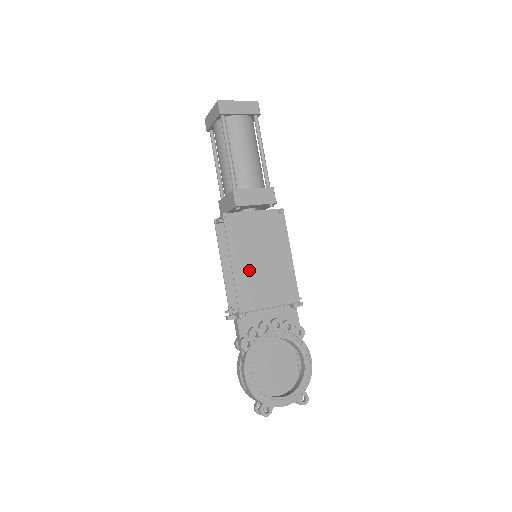
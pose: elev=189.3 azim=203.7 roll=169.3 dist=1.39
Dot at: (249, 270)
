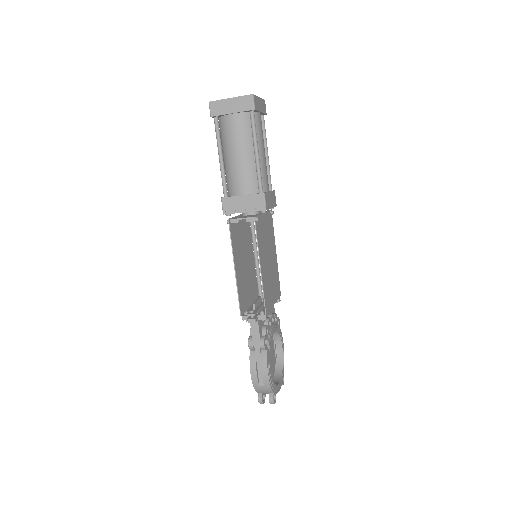
Dot at: (266, 272)
